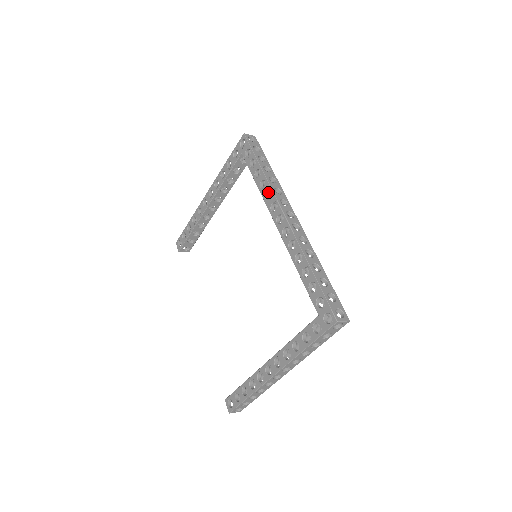
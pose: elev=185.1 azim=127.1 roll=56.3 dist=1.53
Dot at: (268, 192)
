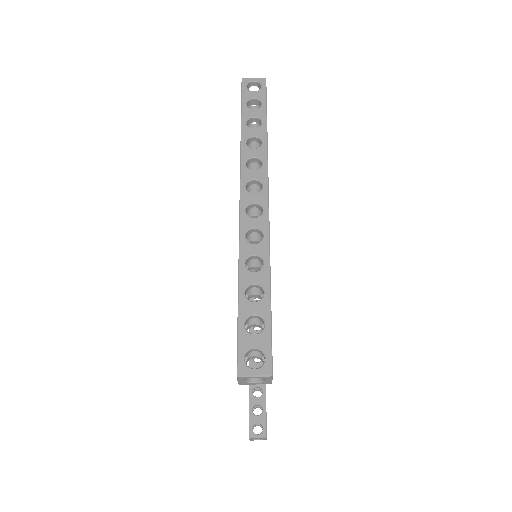
Dot at: occluded
